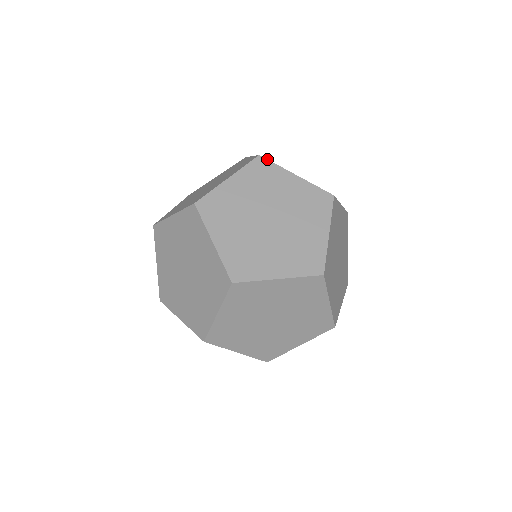
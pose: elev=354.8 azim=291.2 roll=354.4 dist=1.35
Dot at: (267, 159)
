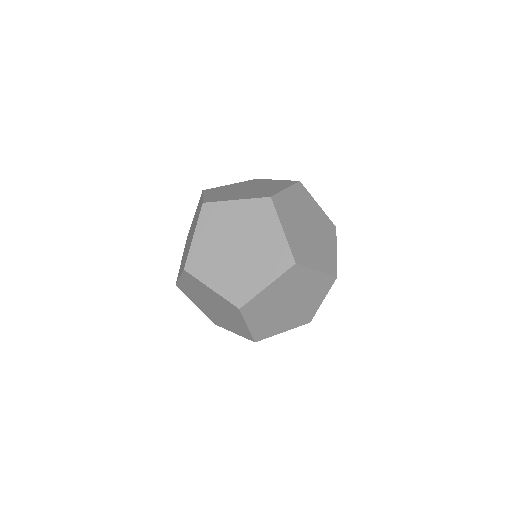
Dot at: (210, 202)
